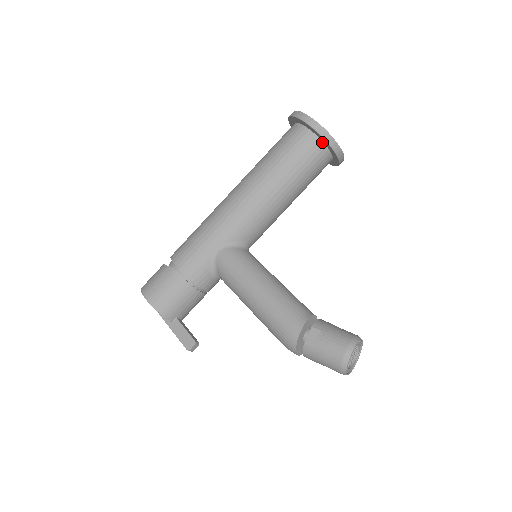
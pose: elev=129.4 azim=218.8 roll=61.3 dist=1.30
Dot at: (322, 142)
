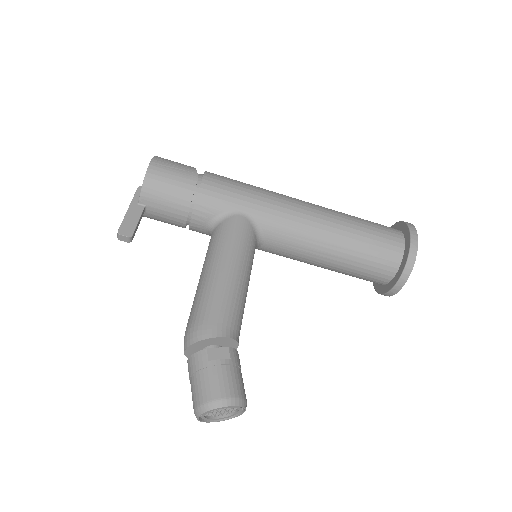
Dot at: (401, 263)
